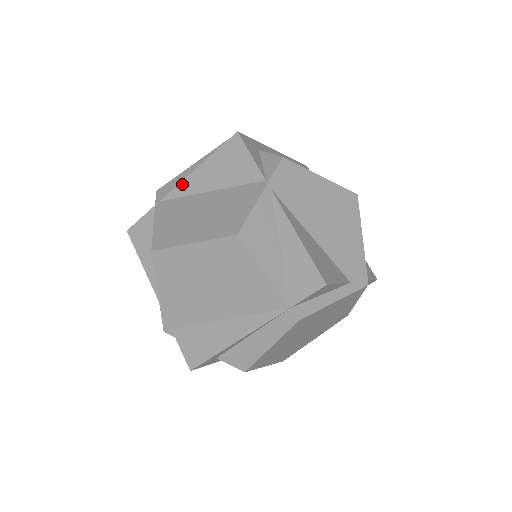
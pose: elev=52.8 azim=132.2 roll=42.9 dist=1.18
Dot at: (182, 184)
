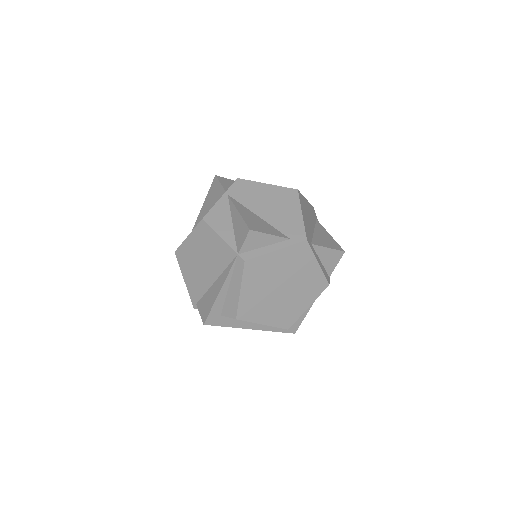
Dot at: (198, 218)
